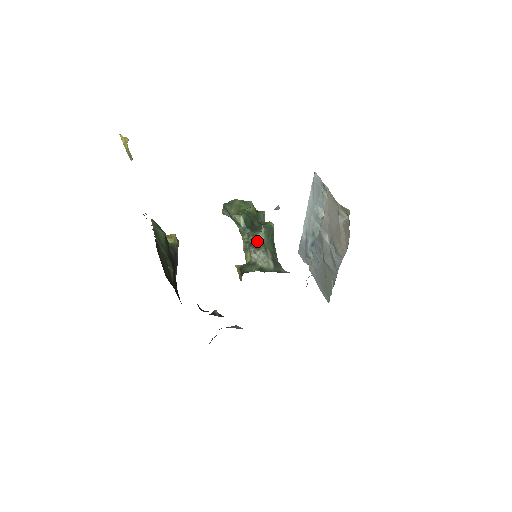
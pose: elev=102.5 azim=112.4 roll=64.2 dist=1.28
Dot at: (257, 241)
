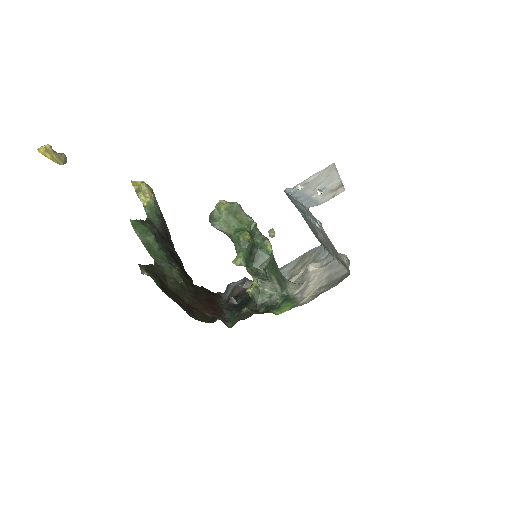
Dot at: (262, 275)
